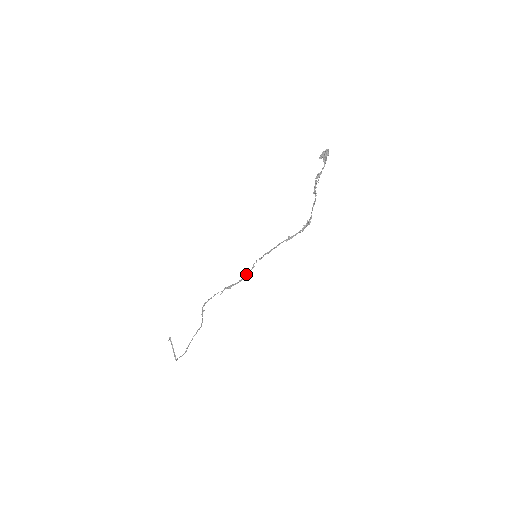
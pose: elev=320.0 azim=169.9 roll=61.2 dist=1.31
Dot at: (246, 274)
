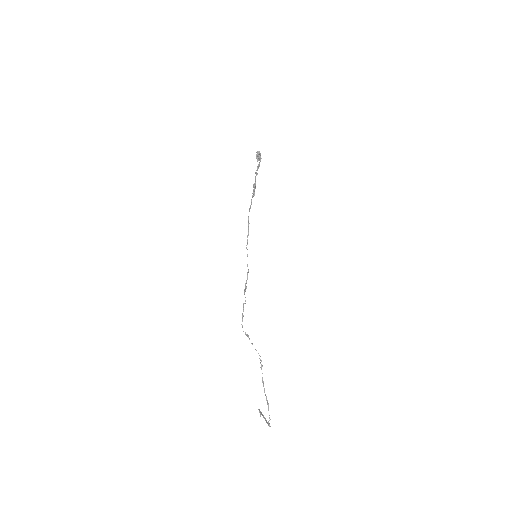
Dot at: (247, 266)
